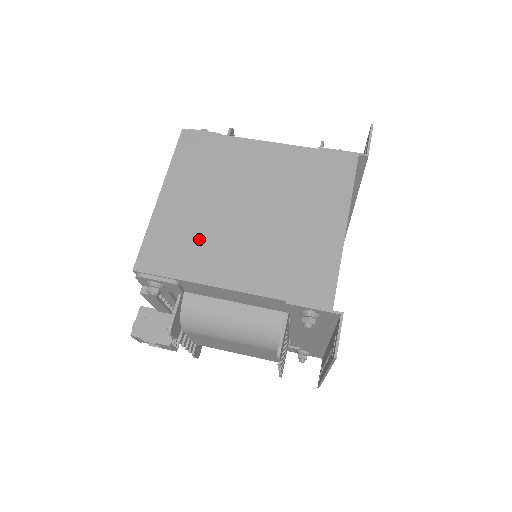
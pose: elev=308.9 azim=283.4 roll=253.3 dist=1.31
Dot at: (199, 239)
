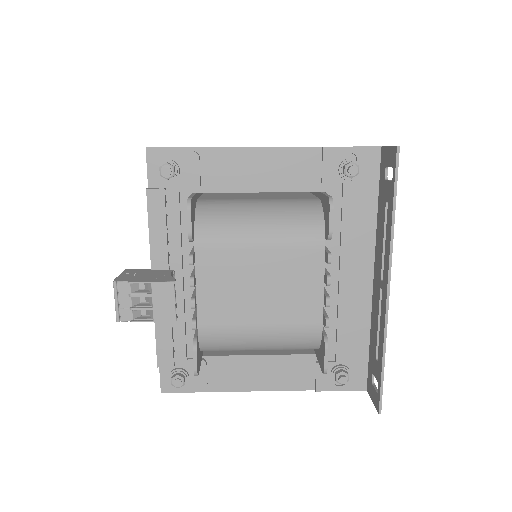
Dot at: occluded
